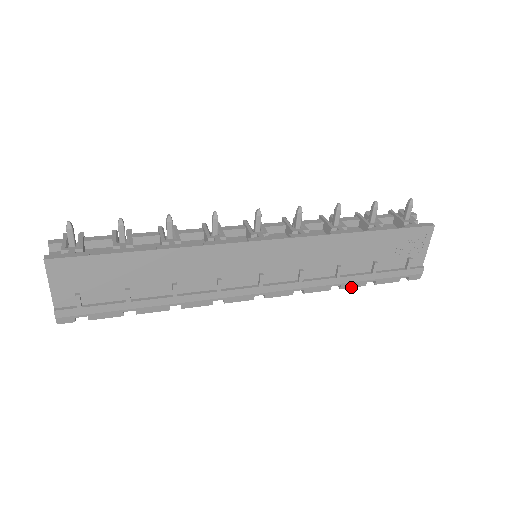
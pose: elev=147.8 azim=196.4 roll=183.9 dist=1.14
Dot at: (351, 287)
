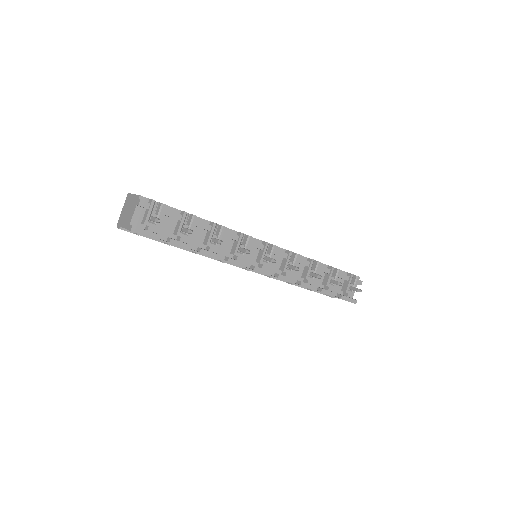
Dot at: occluded
